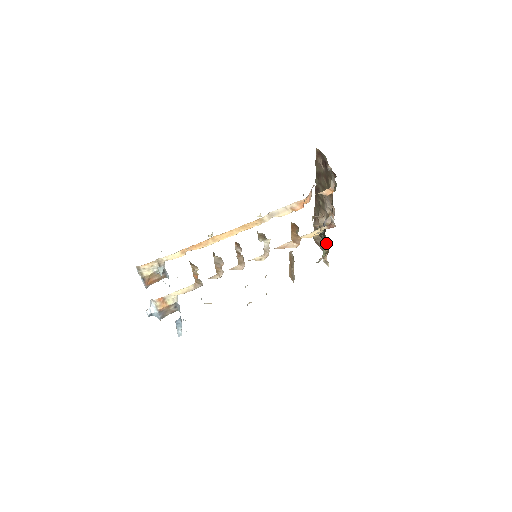
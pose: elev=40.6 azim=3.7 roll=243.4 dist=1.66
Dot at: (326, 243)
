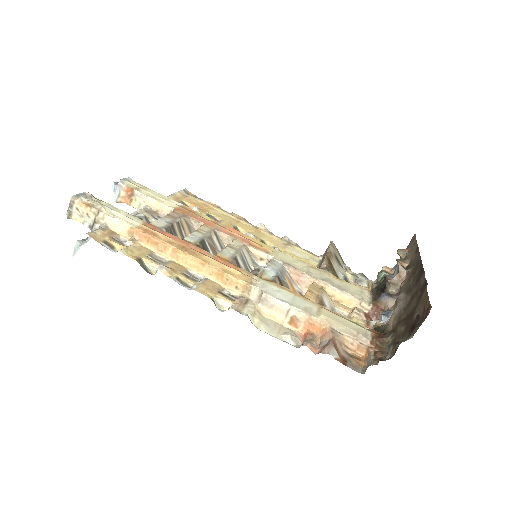
Dot at: occluded
